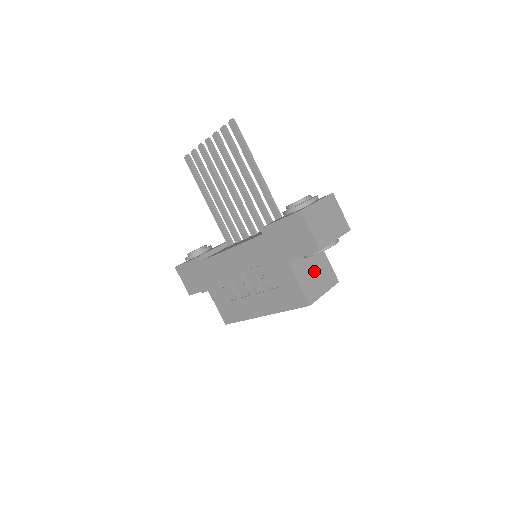
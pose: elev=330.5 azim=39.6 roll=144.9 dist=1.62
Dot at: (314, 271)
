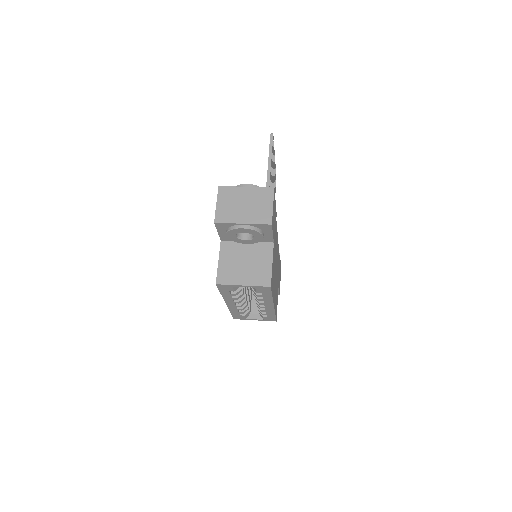
Dot at: (245, 262)
